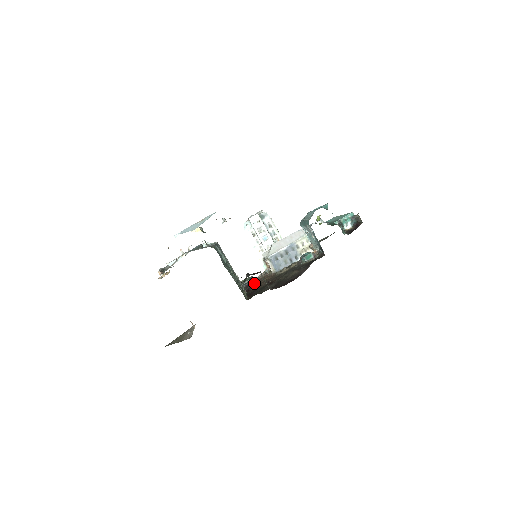
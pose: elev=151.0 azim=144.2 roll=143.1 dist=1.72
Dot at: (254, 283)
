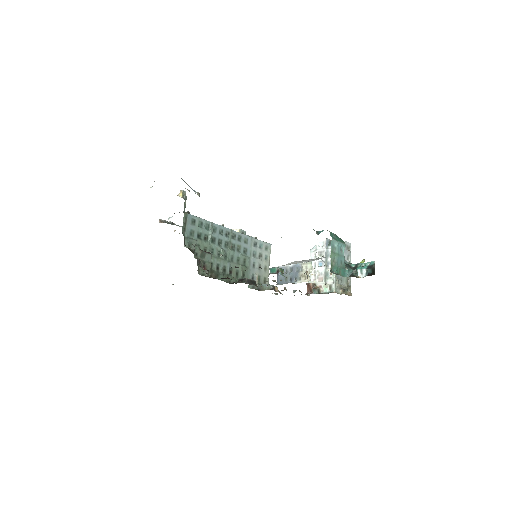
Dot at: (246, 280)
